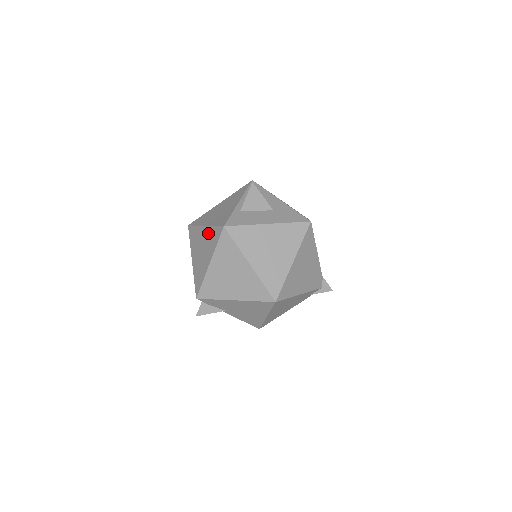
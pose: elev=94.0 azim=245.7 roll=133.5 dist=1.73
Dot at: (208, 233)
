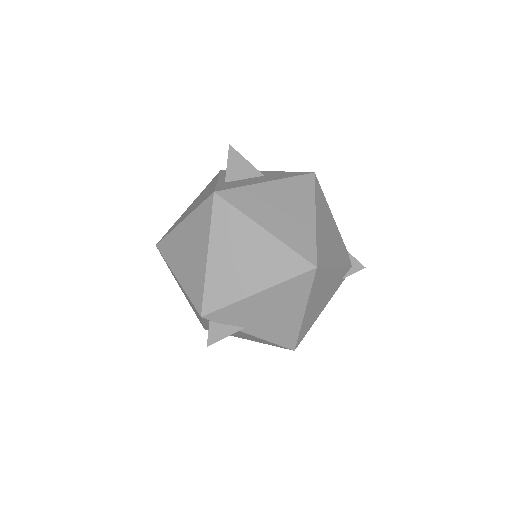
Dot at: (191, 222)
